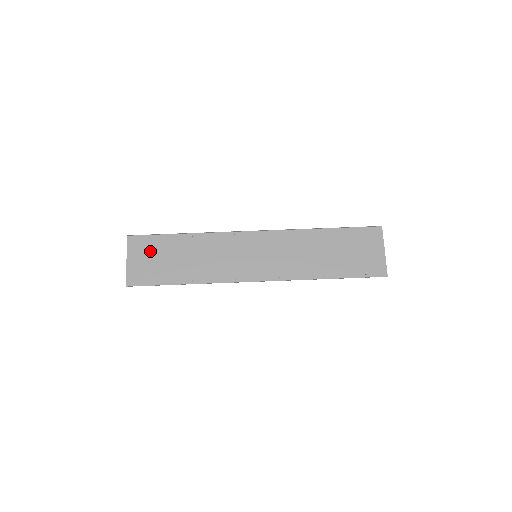
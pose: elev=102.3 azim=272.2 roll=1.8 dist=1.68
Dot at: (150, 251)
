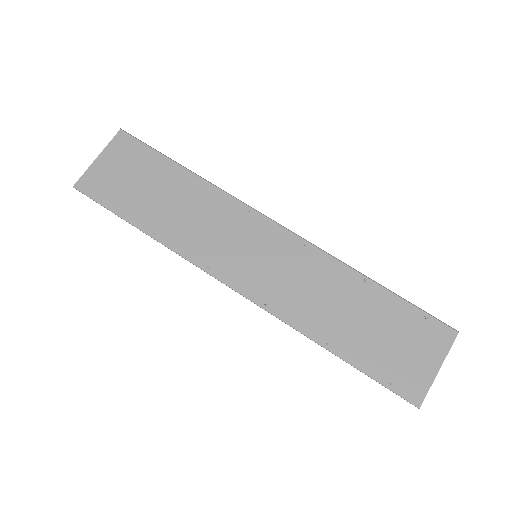
Dot at: (132, 164)
